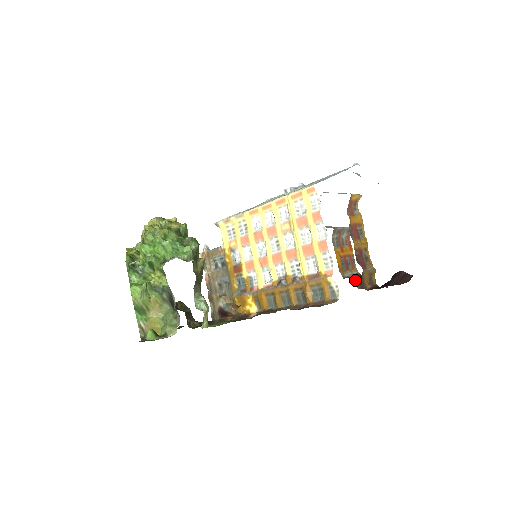
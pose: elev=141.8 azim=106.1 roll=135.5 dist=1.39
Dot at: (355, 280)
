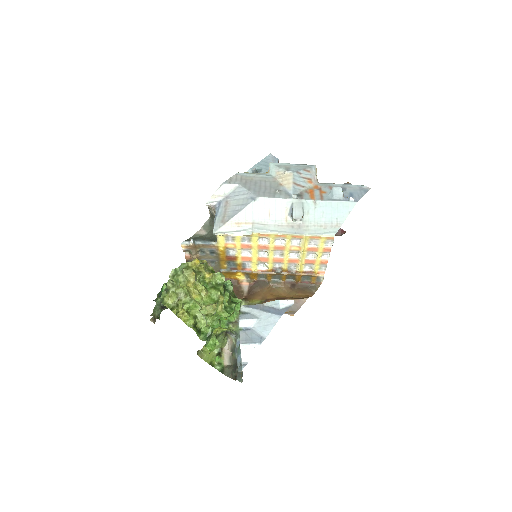
Dot at: occluded
